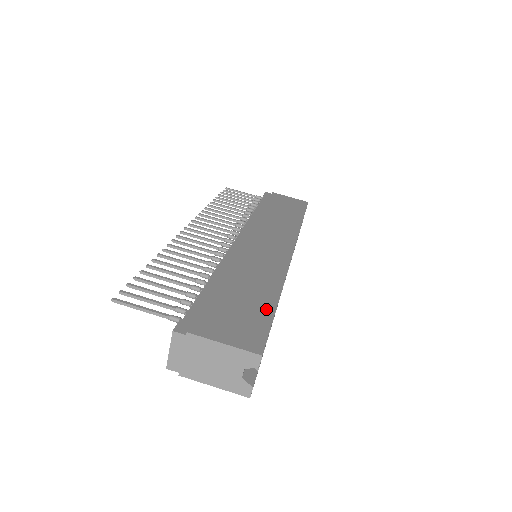
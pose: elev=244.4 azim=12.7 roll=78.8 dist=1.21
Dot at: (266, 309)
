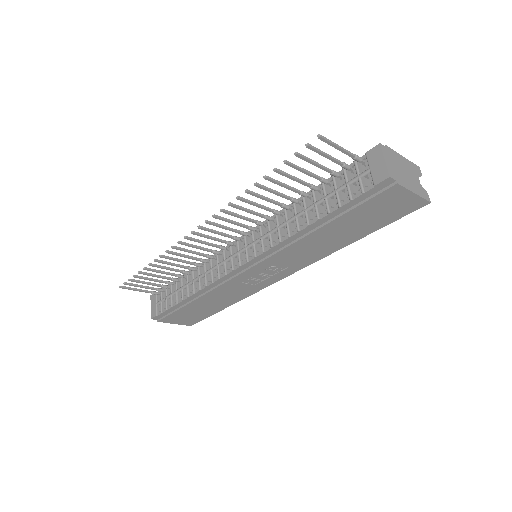
Dot at: occluded
